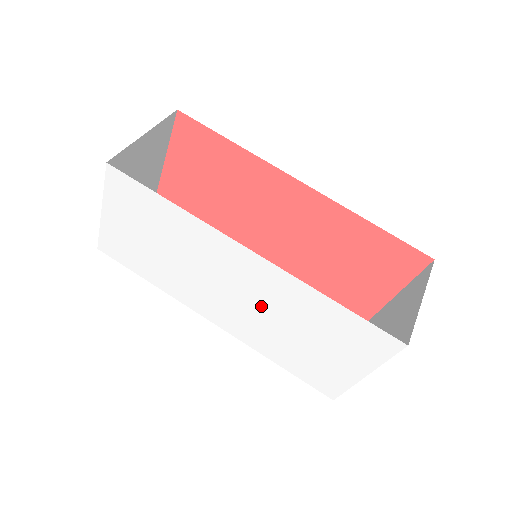
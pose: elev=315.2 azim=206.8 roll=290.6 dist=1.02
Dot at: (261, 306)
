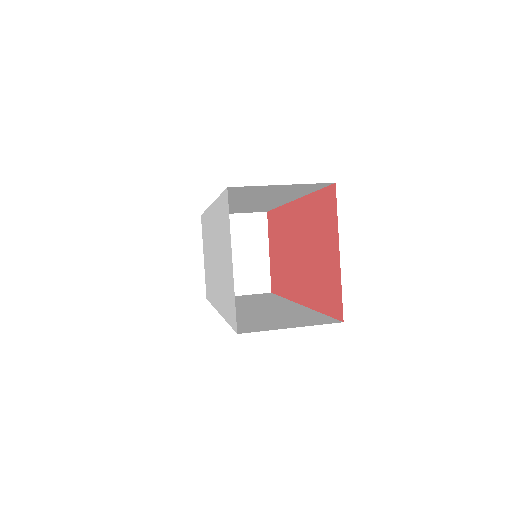
Dot at: (217, 254)
